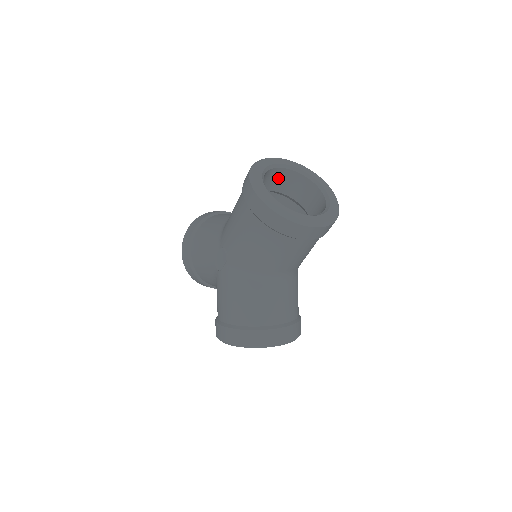
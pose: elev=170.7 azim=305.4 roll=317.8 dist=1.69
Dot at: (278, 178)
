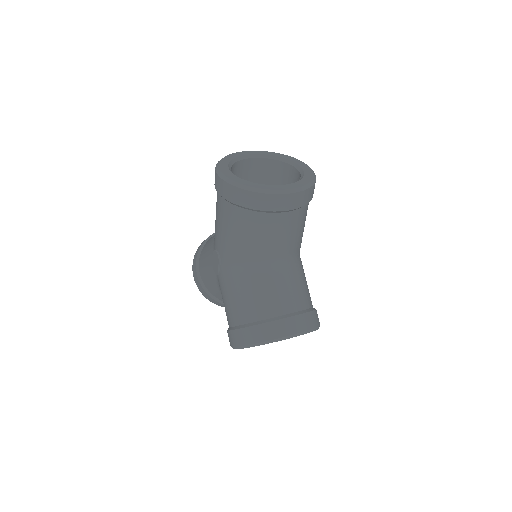
Dot at: (255, 170)
